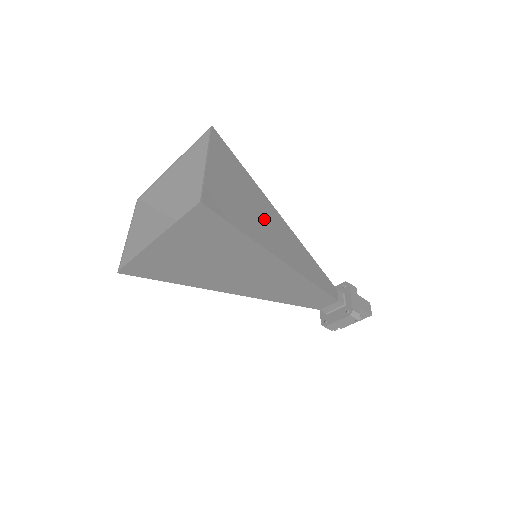
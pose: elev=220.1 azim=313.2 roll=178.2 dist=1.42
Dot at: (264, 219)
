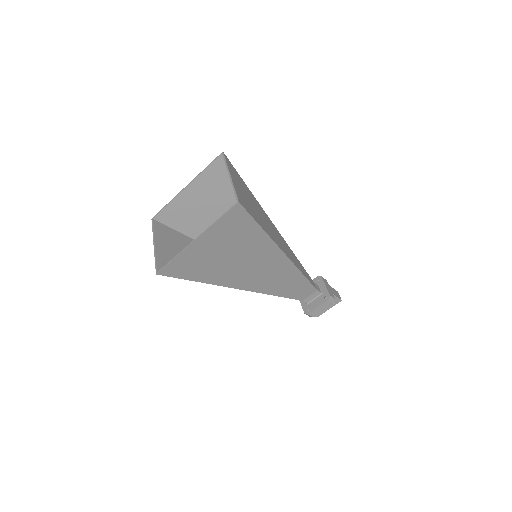
Dot at: (266, 222)
